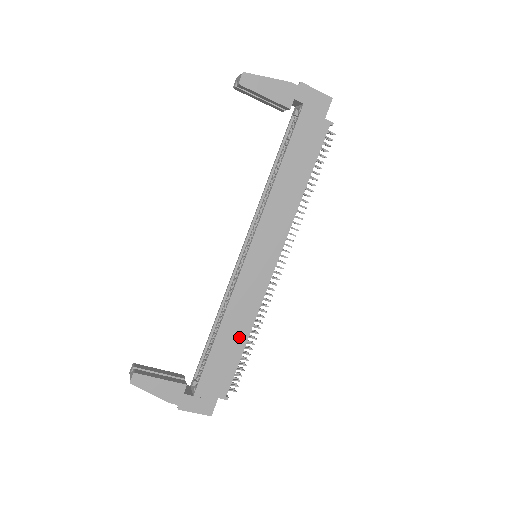
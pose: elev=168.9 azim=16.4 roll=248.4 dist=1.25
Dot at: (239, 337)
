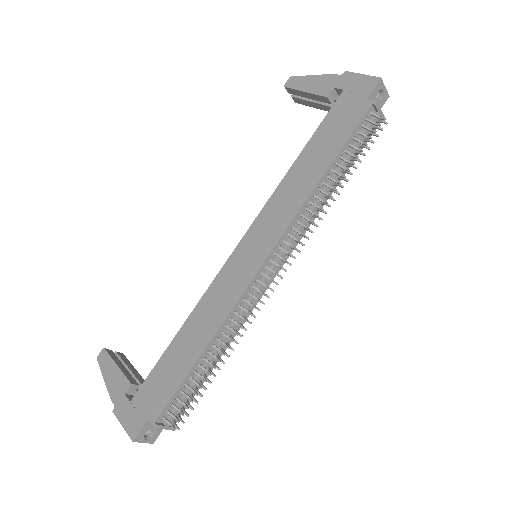
Dot at: (197, 344)
